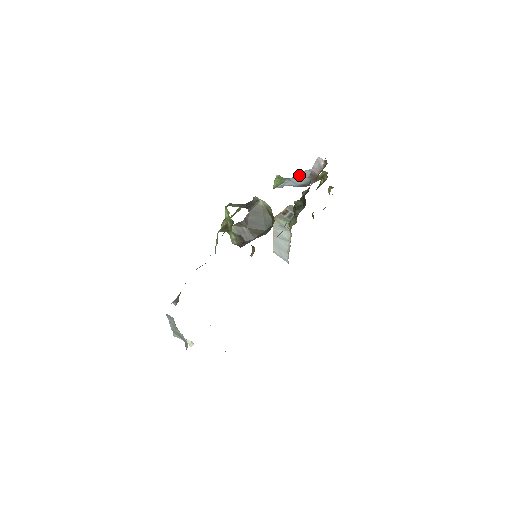
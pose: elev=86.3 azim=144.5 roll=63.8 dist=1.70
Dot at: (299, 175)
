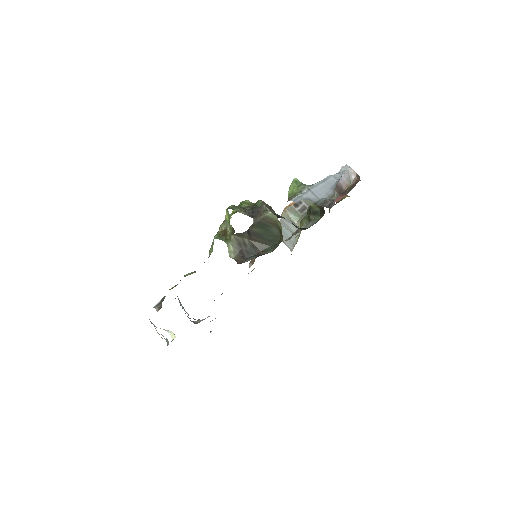
Dot at: (322, 182)
